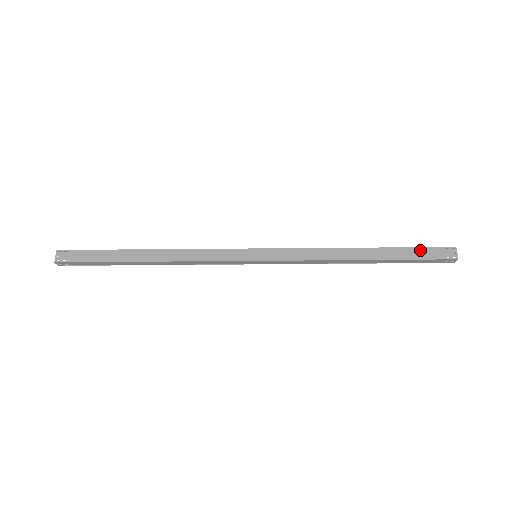
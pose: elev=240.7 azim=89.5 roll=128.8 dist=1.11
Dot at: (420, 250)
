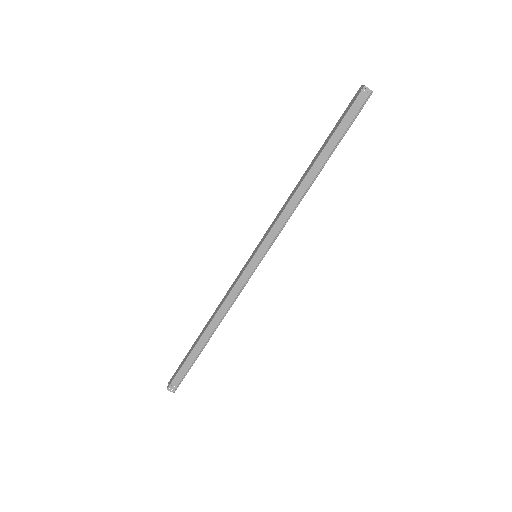
Dot at: (340, 120)
